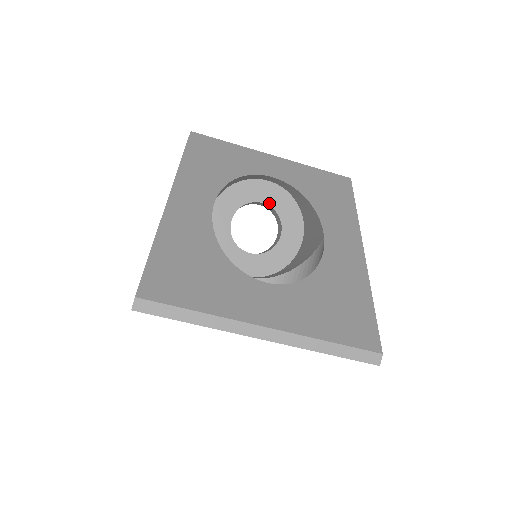
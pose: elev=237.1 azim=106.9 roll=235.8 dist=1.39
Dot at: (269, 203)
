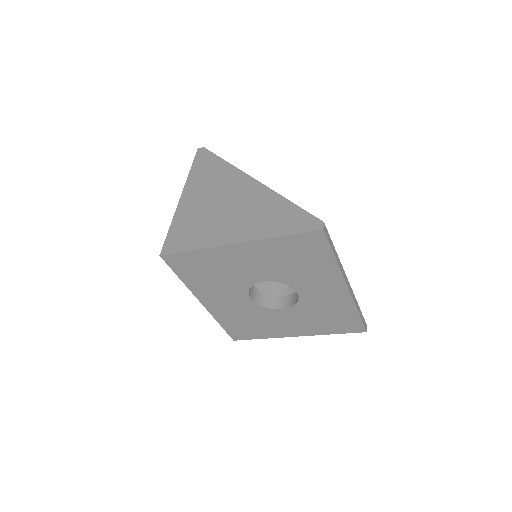
Dot at: occluded
